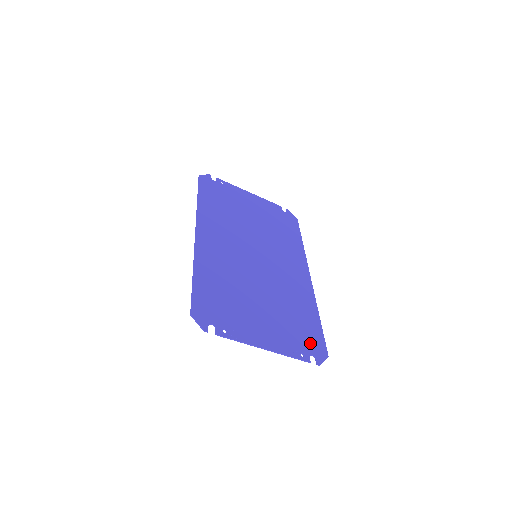
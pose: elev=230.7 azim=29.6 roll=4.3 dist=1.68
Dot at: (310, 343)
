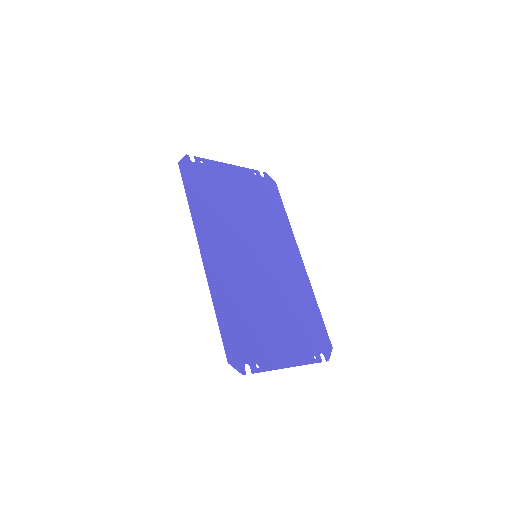
Dot at: (318, 341)
